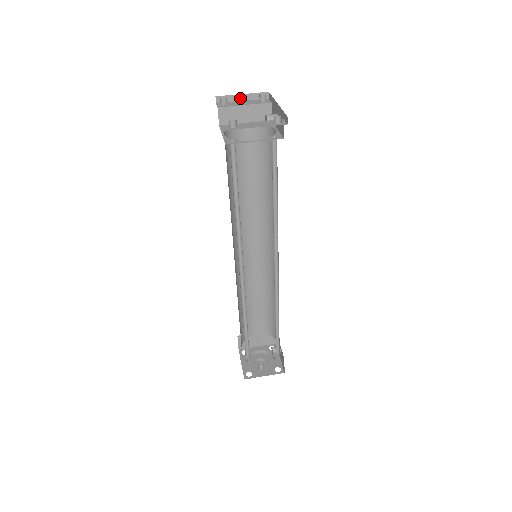
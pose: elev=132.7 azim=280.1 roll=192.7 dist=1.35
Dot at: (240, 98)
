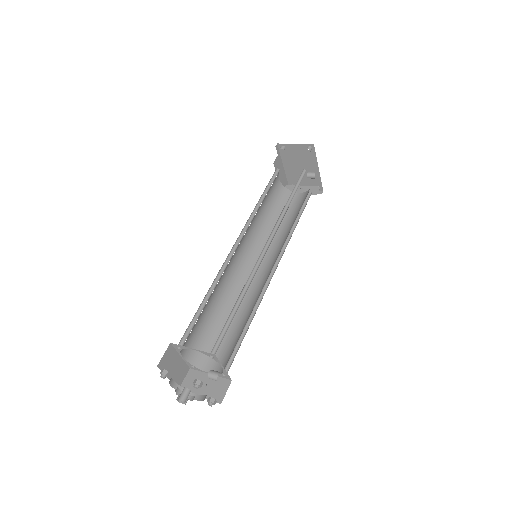
Dot at: occluded
